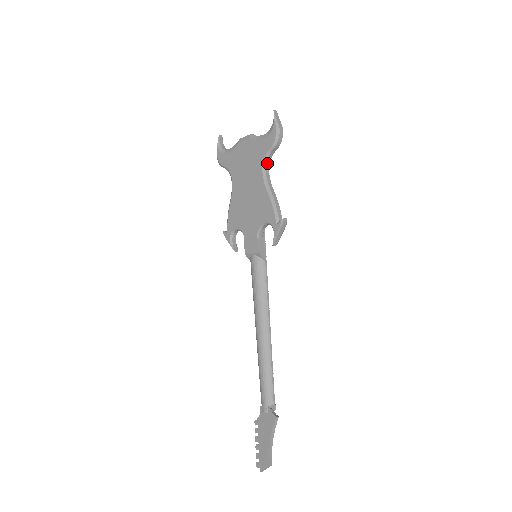
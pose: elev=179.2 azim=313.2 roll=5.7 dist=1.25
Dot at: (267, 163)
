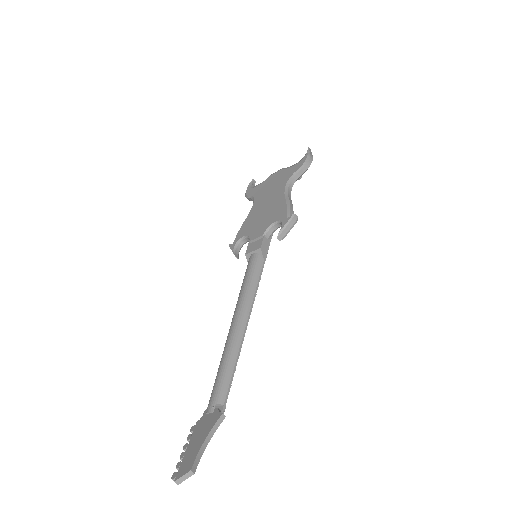
Dot at: (291, 182)
